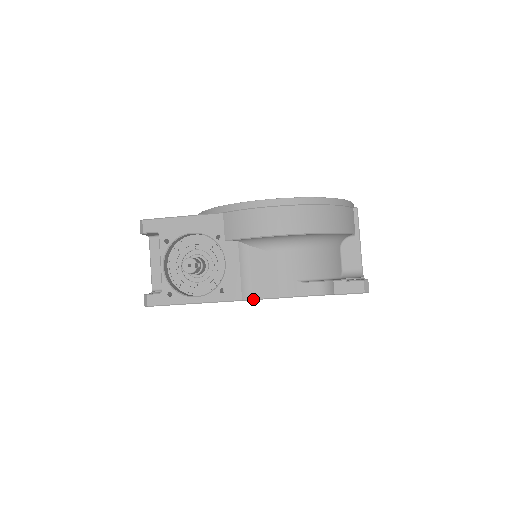
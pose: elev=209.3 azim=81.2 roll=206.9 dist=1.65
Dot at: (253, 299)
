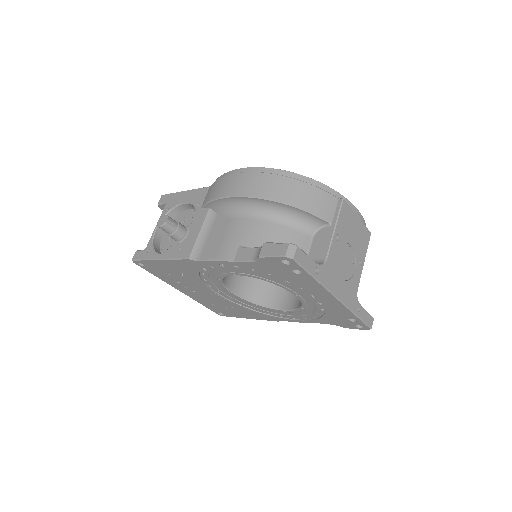
Dot at: (199, 260)
